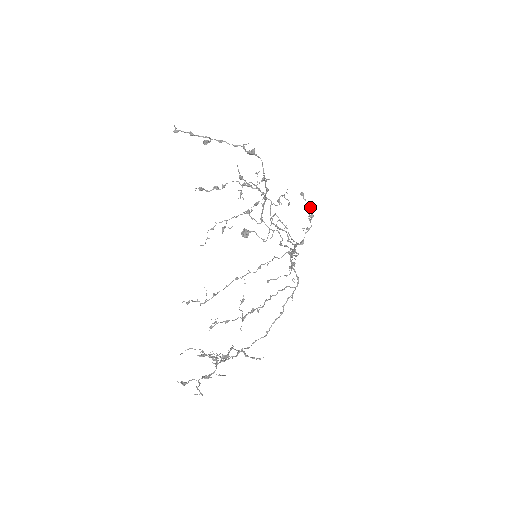
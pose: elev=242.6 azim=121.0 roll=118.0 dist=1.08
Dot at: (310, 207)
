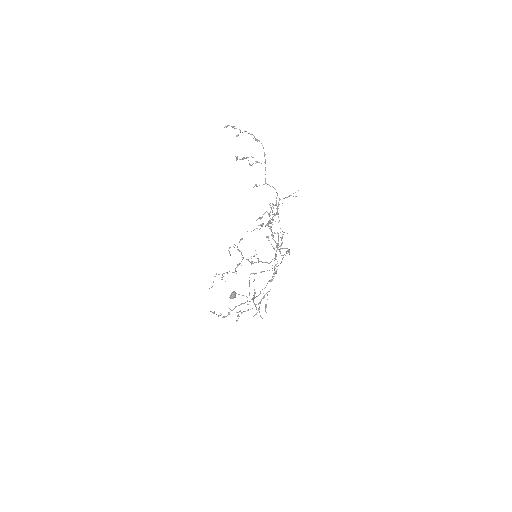
Dot at: occluded
